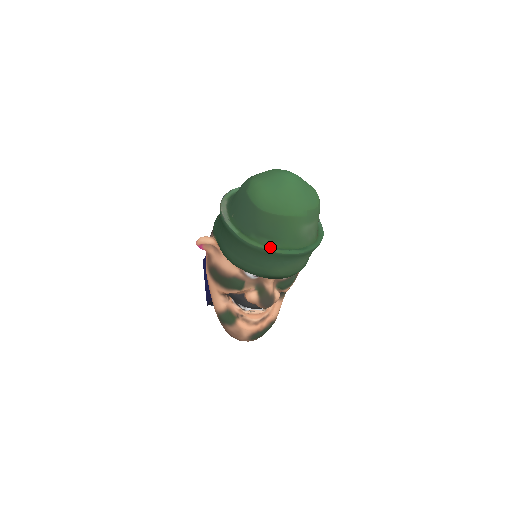
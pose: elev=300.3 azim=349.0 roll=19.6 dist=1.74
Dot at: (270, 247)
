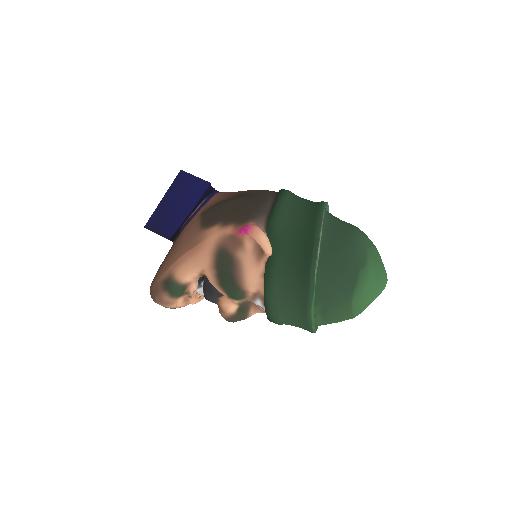
Dot at: (315, 323)
